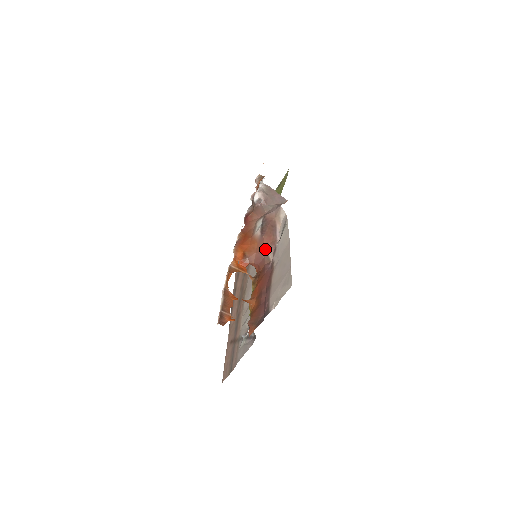
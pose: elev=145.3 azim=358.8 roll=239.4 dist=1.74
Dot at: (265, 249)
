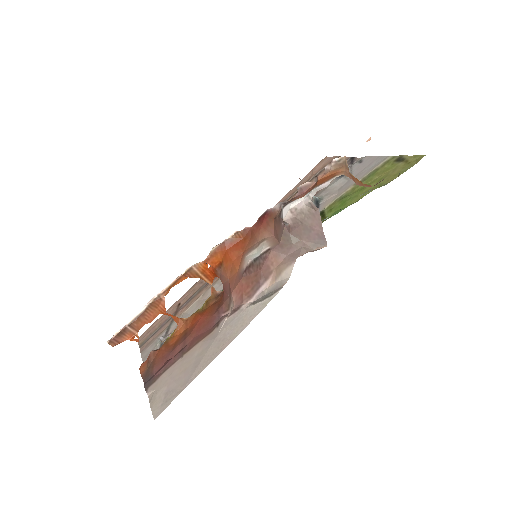
Dot at: (232, 294)
